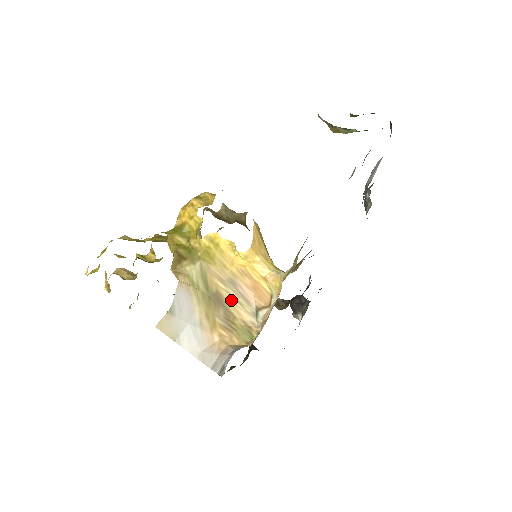
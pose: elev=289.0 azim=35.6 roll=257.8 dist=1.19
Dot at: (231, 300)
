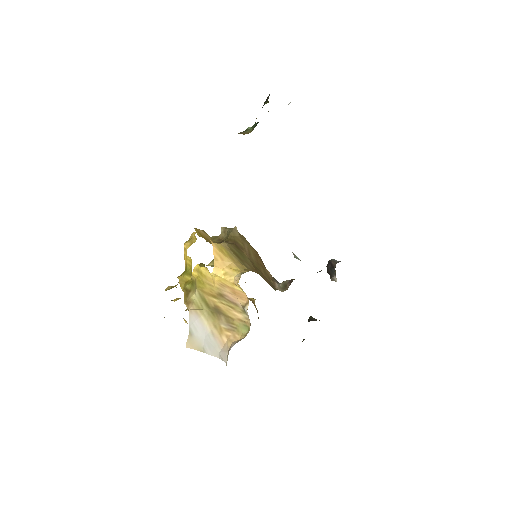
Dot at: (226, 308)
